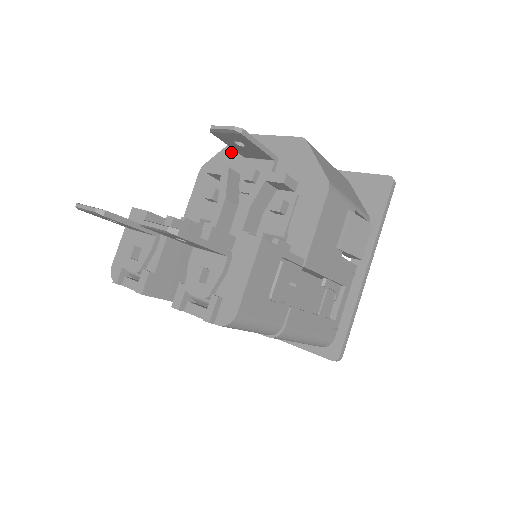
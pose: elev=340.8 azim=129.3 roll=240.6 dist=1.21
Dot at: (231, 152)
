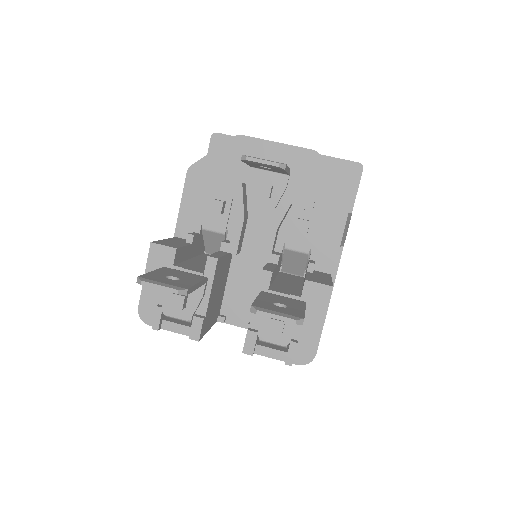
Dot at: (227, 155)
